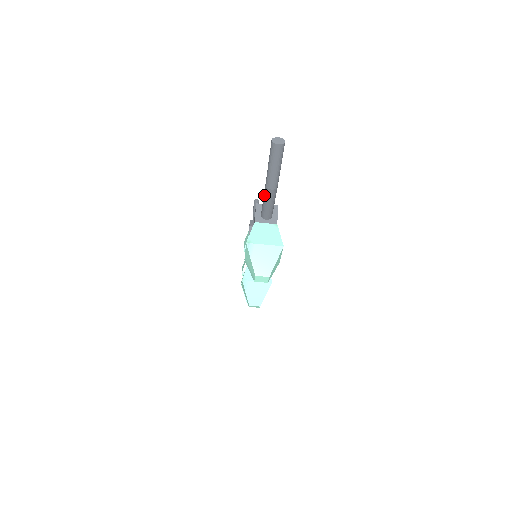
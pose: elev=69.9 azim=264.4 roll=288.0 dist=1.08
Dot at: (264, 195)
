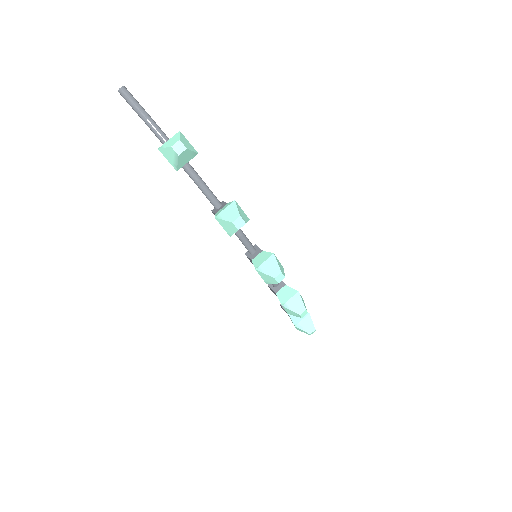
Dot at: (150, 129)
